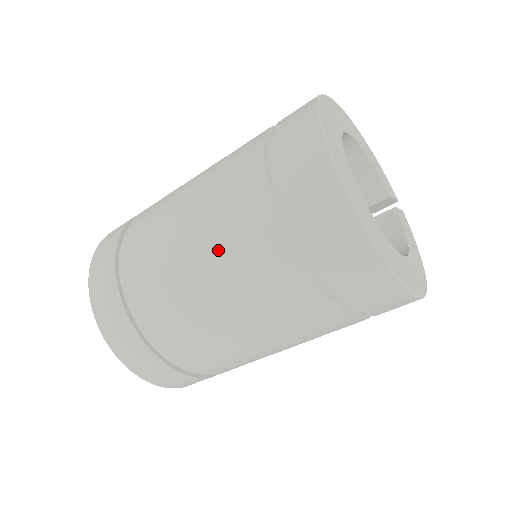
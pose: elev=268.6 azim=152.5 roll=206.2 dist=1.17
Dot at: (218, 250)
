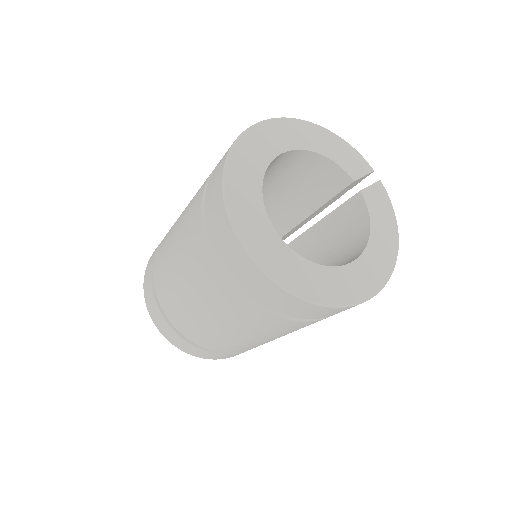
Dot at: (198, 293)
